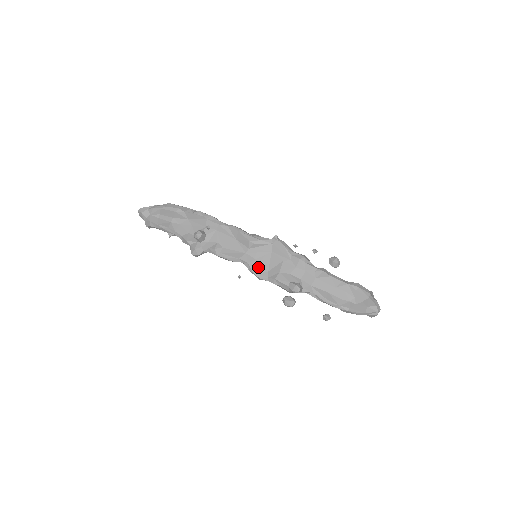
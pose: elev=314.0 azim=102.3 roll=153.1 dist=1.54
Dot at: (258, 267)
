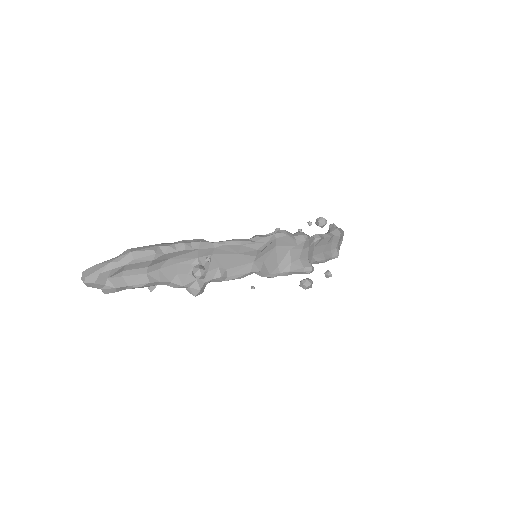
Dot at: (268, 268)
